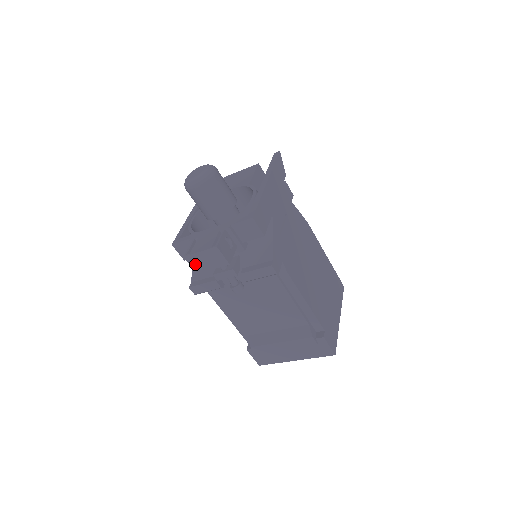
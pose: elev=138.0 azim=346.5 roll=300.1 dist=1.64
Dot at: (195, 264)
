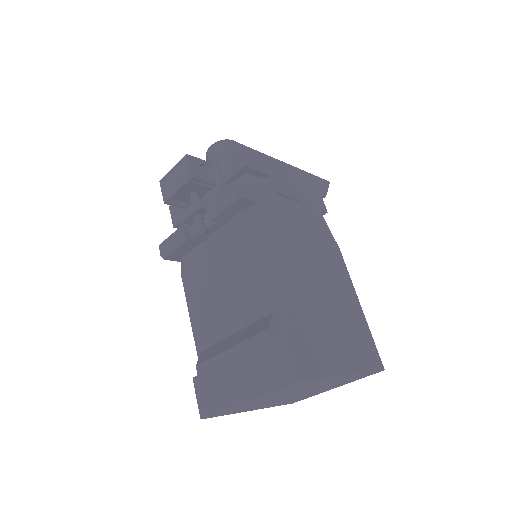
Dot at: (166, 189)
